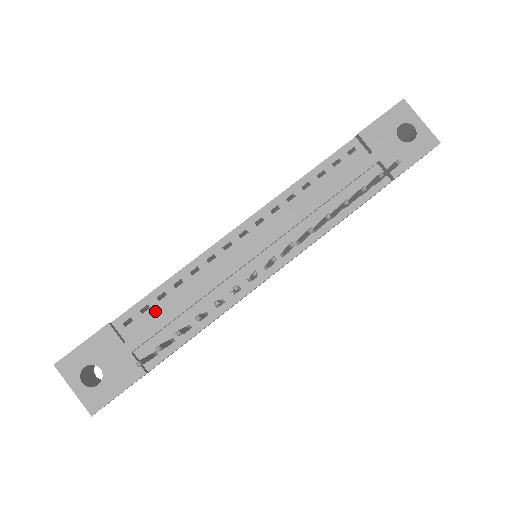
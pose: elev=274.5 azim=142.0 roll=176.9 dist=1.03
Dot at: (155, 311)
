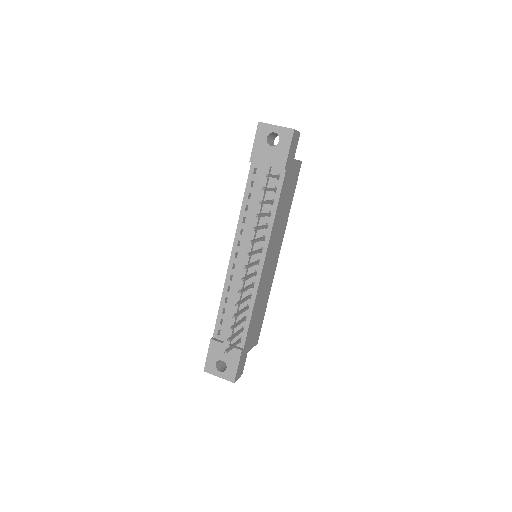
Dot at: (226, 320)
